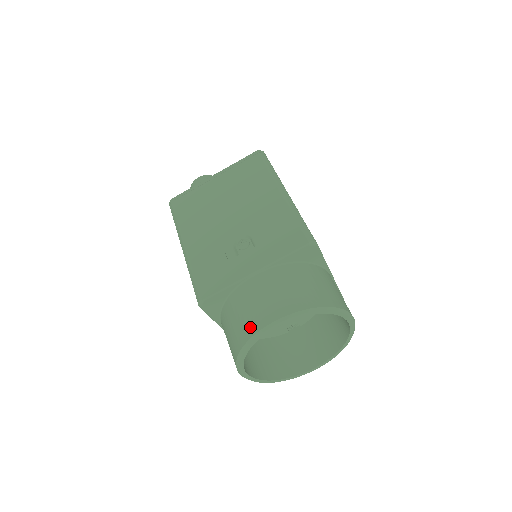
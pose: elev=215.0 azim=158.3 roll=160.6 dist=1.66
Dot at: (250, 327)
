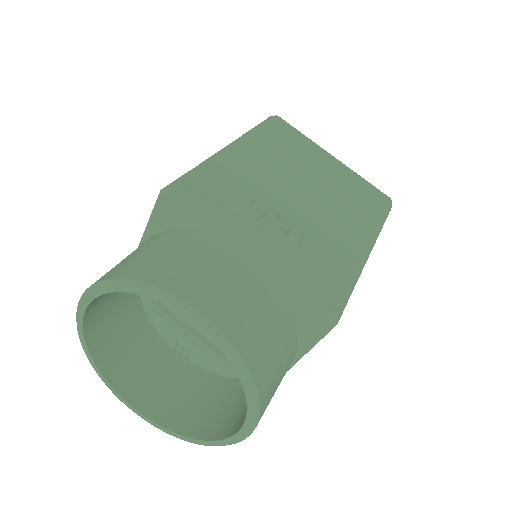
Dot at: (168, 276)
